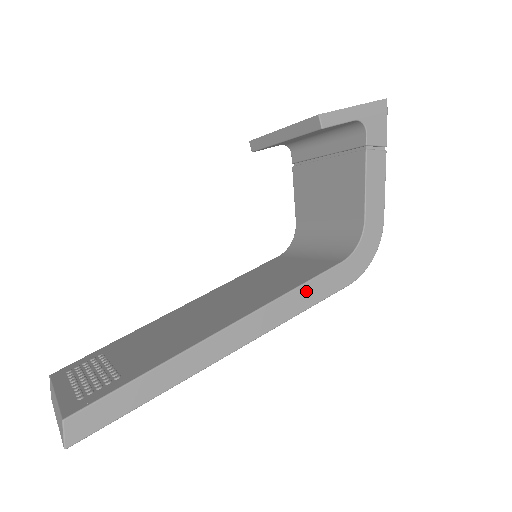
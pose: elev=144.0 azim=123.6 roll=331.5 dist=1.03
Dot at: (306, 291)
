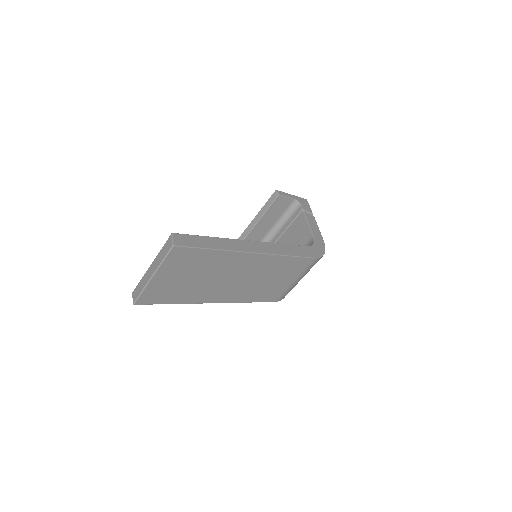
Dot at: (291, 248)
